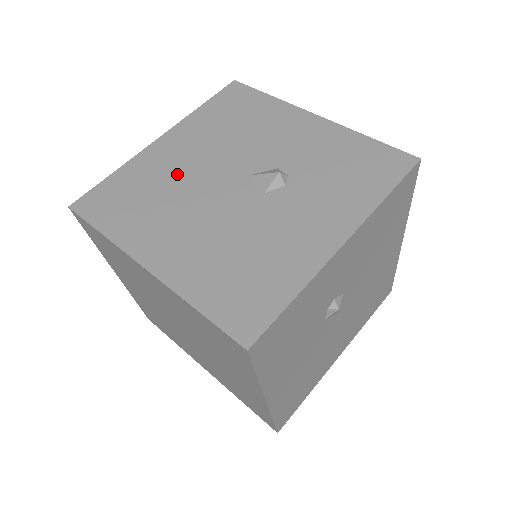
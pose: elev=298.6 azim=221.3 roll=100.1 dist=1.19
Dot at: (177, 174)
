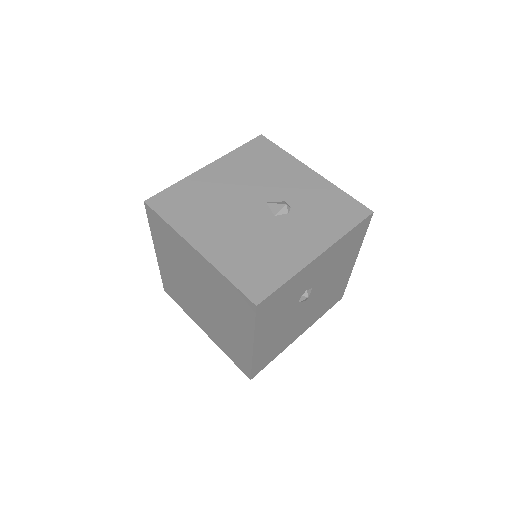
Dot at: (219, 193)
